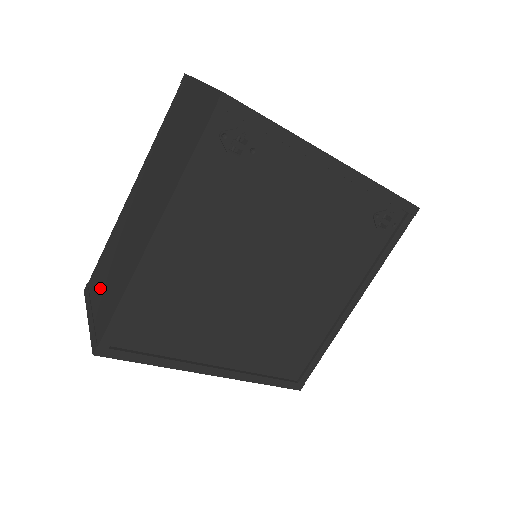
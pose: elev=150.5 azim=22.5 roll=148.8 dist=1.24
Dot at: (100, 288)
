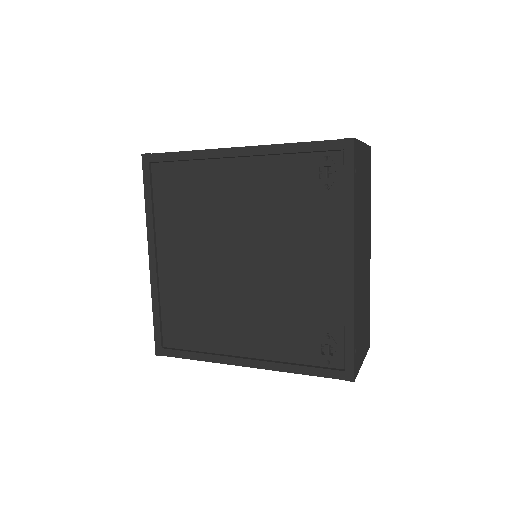
Dot at: occluded
